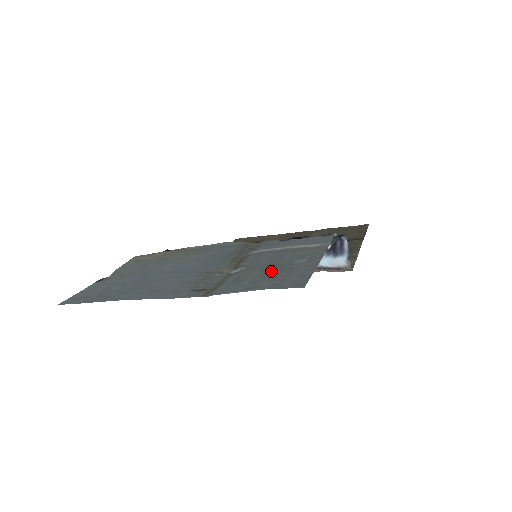
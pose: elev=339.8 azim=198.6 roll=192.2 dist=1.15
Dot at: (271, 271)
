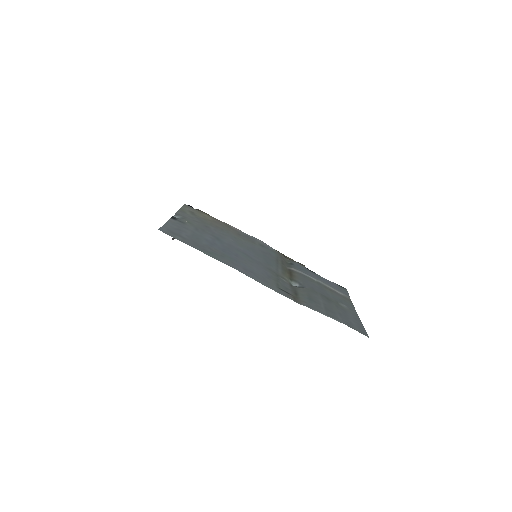
Dot at: (332, 305)
